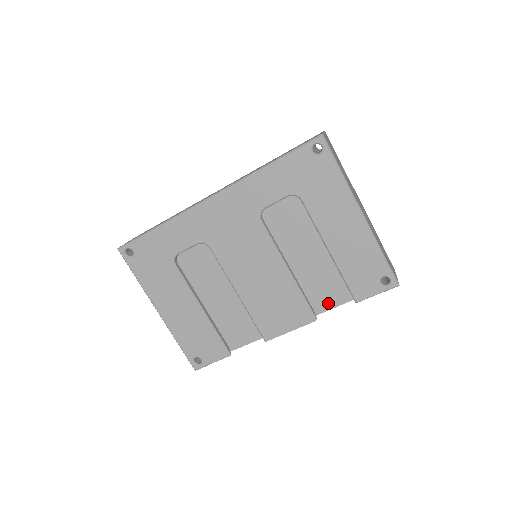
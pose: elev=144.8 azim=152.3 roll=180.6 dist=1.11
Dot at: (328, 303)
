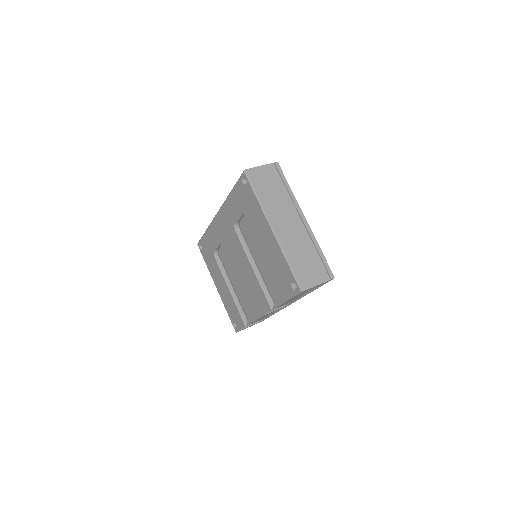
Dot at: (280, 298)
